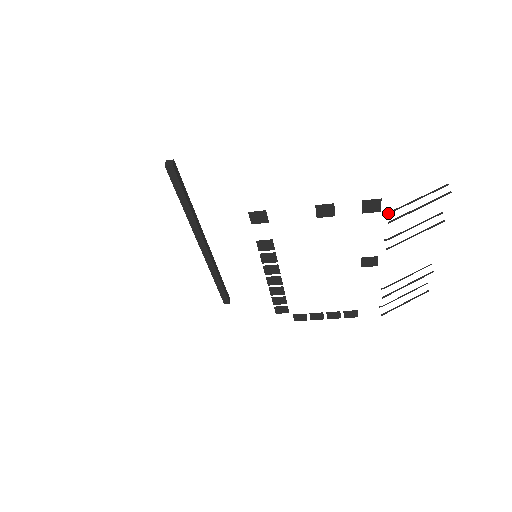
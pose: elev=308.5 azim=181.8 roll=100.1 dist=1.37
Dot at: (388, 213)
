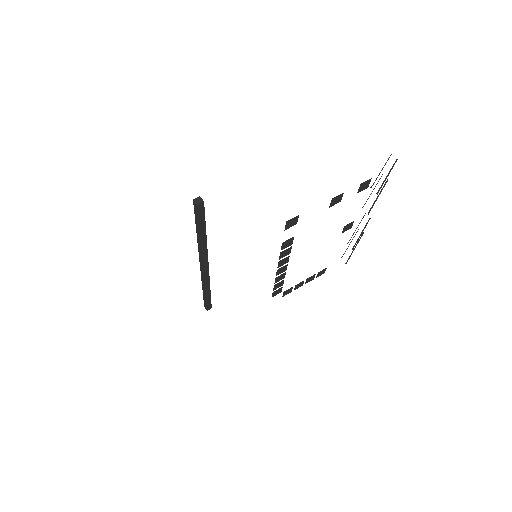
Dot at: (371, 187)
